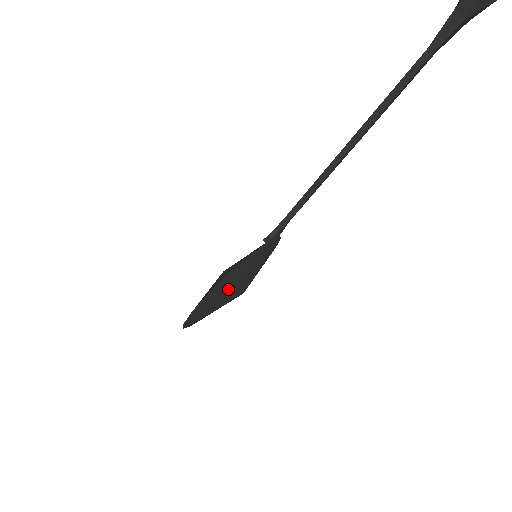
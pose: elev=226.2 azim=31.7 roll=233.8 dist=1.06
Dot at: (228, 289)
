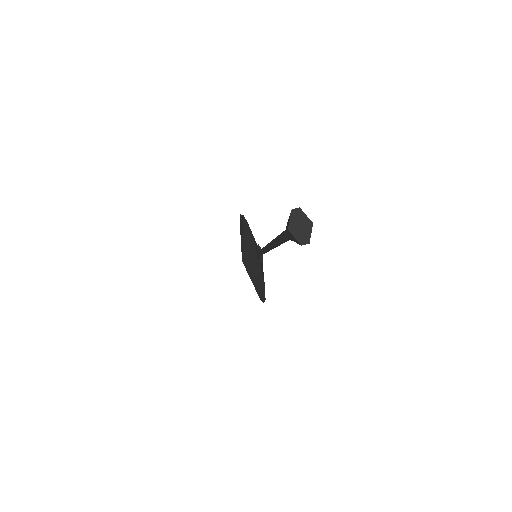
Dot at: occluded
